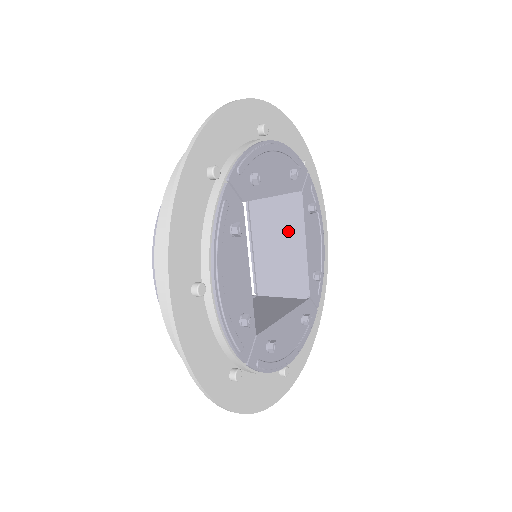
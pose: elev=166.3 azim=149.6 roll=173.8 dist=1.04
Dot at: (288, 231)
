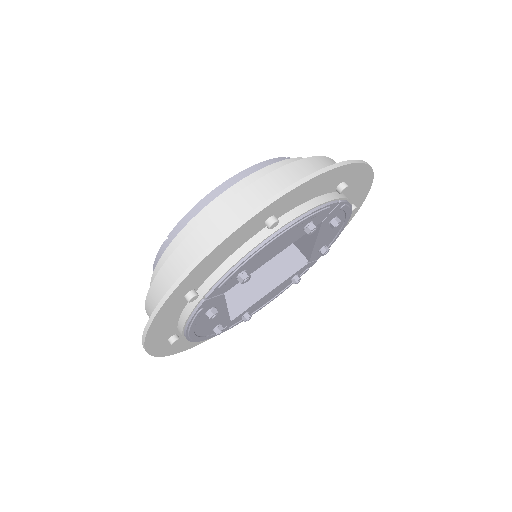
Dot at: (270, 271)
